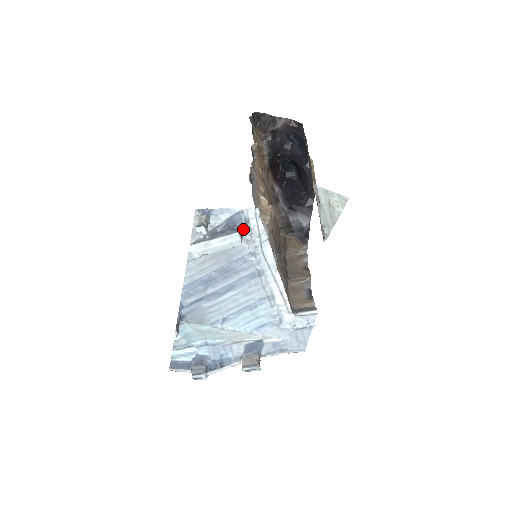
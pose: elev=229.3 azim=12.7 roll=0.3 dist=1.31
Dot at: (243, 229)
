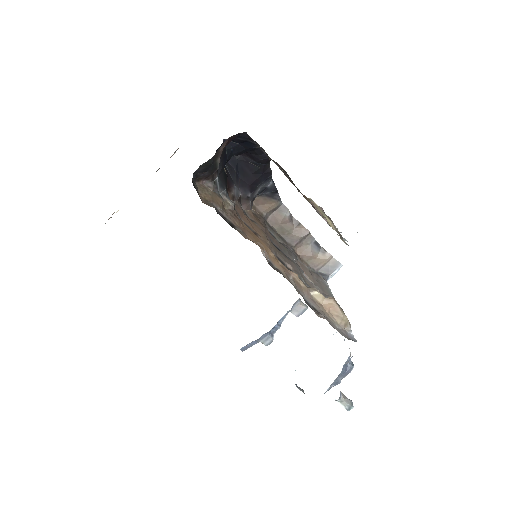
Dot at: occluded
